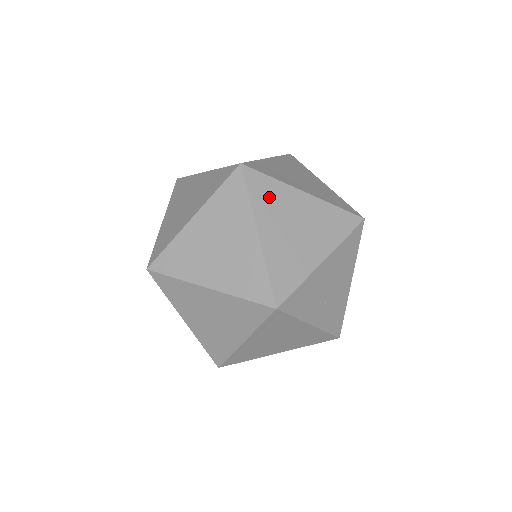
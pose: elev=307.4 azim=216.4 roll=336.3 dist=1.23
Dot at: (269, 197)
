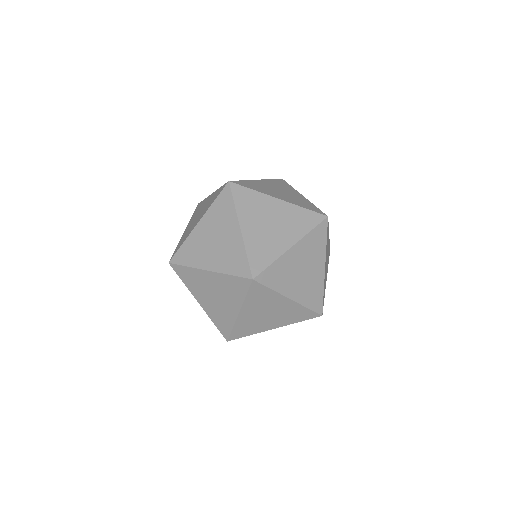
Dot at: (261, 298)
